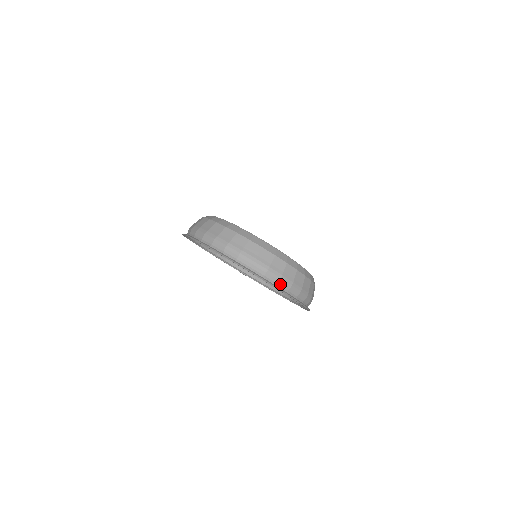
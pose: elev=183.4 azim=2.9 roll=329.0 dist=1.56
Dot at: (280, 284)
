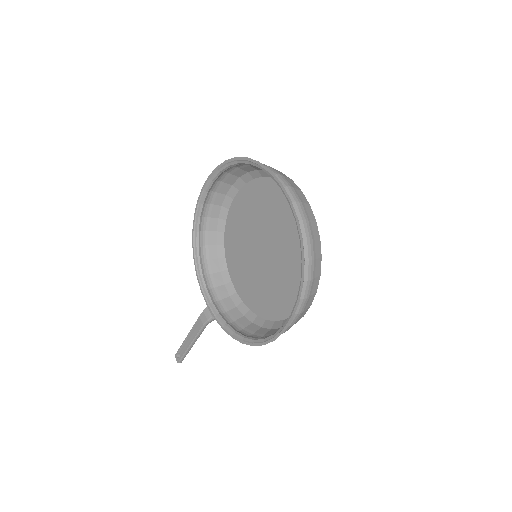
Dot at: (301, 225)
